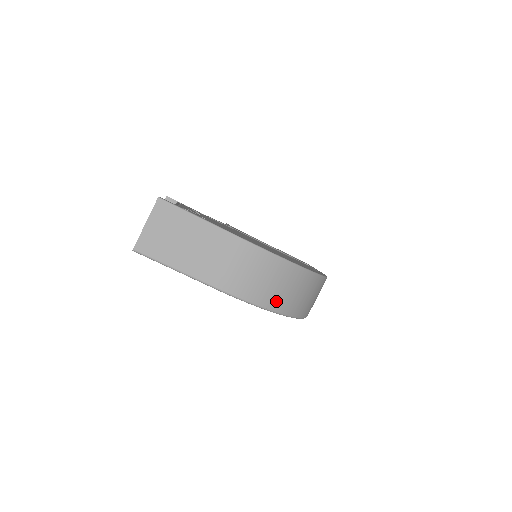
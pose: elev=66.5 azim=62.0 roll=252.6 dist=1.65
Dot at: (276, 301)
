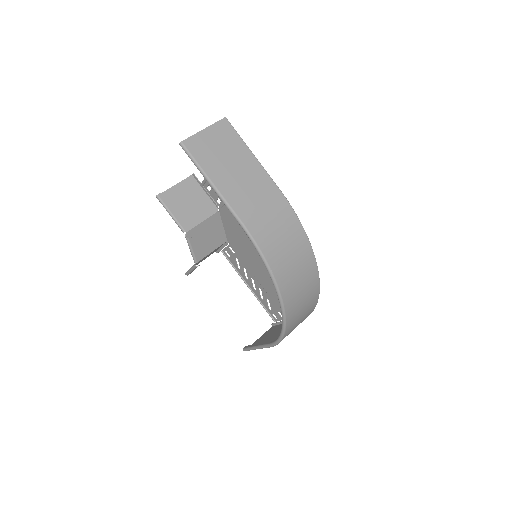
Dot at: (282, 271)
